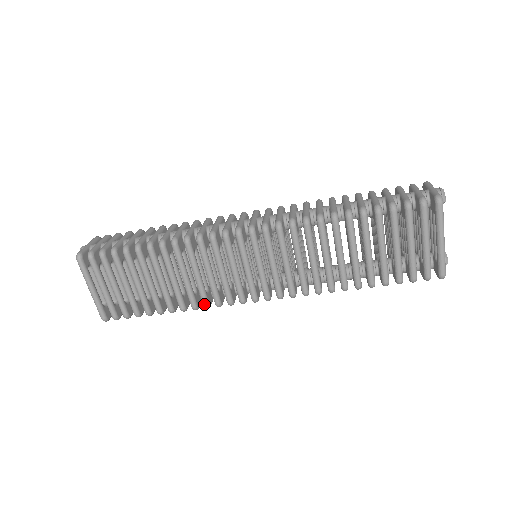
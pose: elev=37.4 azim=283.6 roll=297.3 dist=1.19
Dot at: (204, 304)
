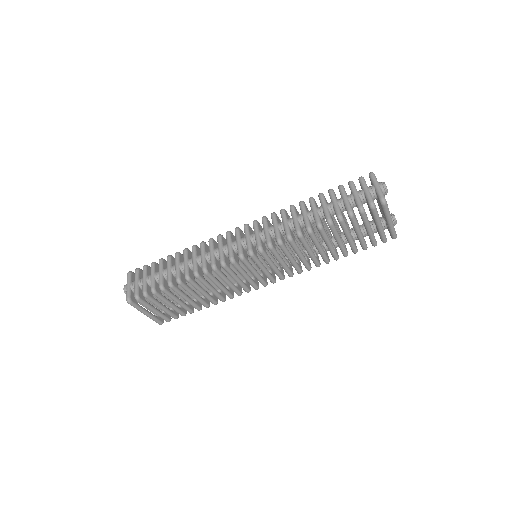
Dot at: (230, 298)
